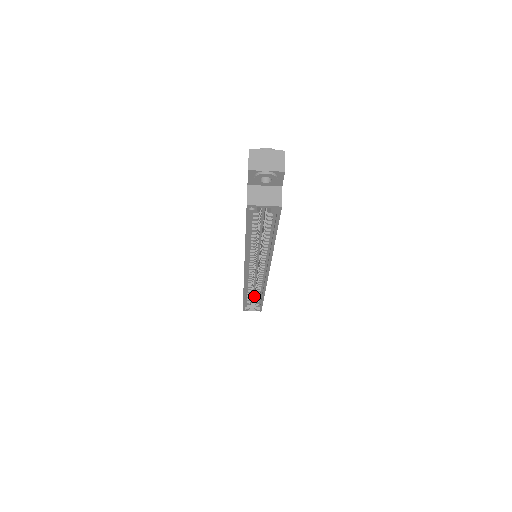
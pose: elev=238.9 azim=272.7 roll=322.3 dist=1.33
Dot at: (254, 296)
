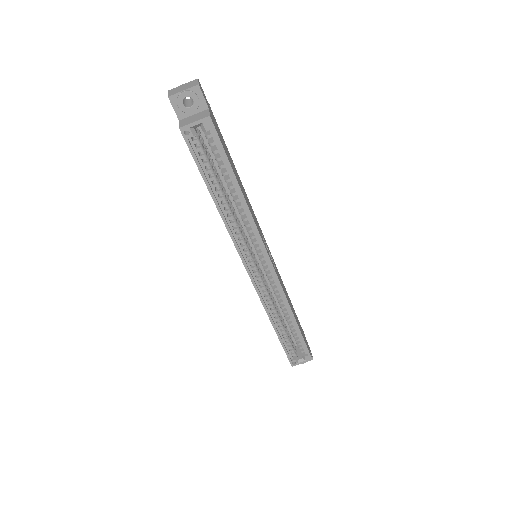
Dot at: occluded
